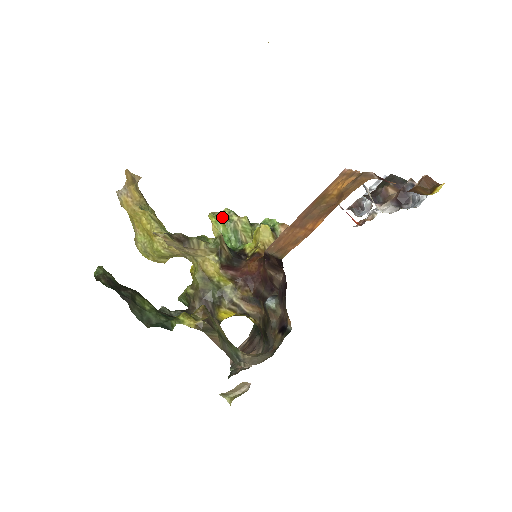
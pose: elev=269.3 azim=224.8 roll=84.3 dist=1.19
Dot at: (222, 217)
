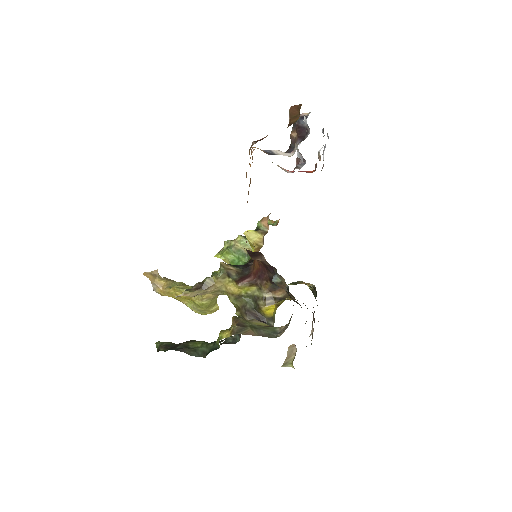
Dot at: (224, 250)
